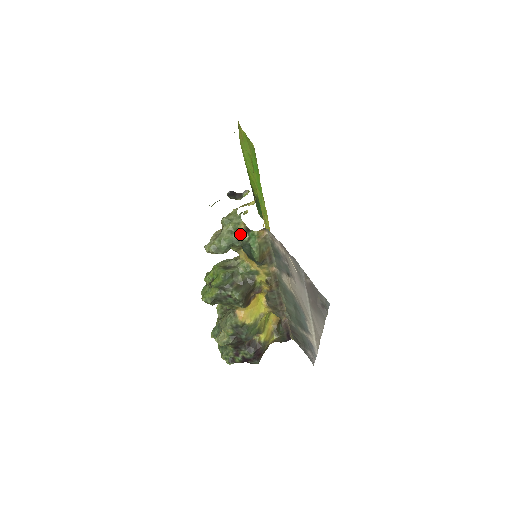
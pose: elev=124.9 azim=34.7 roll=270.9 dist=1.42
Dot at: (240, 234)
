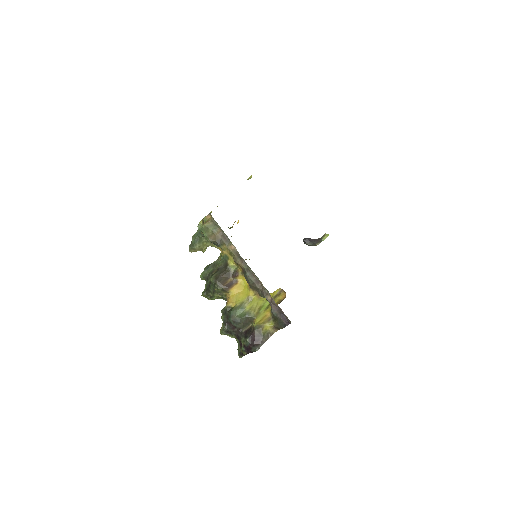
Dot at: (201, 227)
